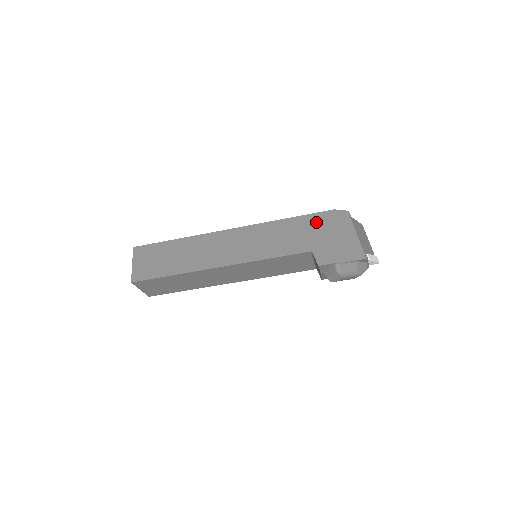
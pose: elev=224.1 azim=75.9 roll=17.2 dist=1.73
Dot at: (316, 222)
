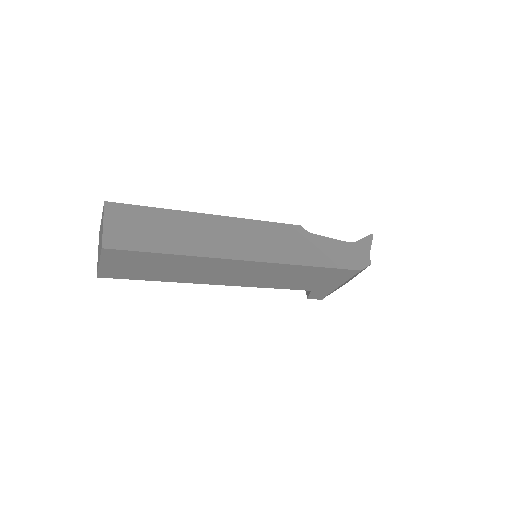
Dot at: (336, 275)
